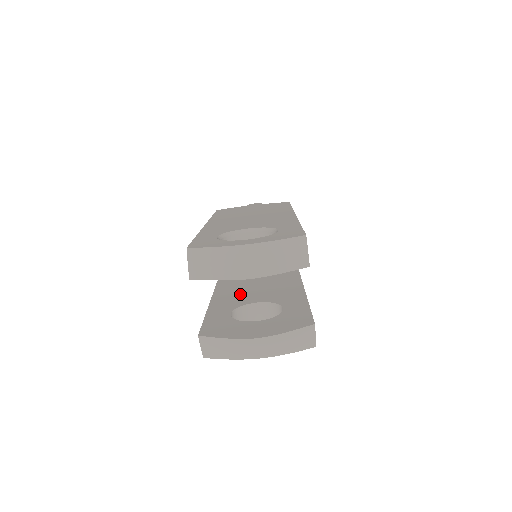
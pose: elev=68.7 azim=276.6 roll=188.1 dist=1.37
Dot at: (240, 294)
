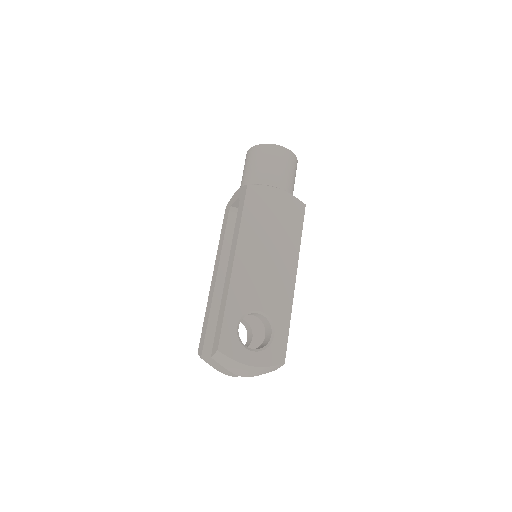
Dot at: occluded
